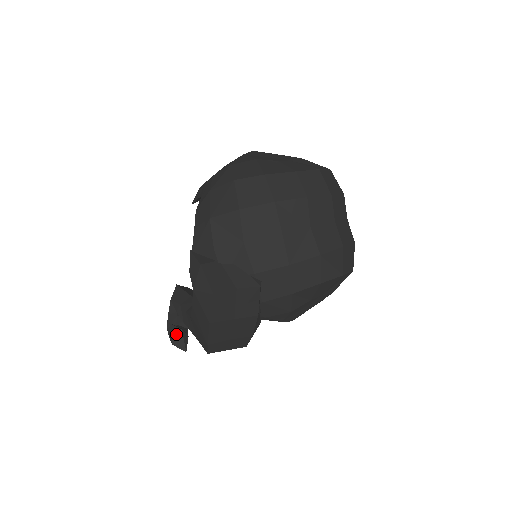
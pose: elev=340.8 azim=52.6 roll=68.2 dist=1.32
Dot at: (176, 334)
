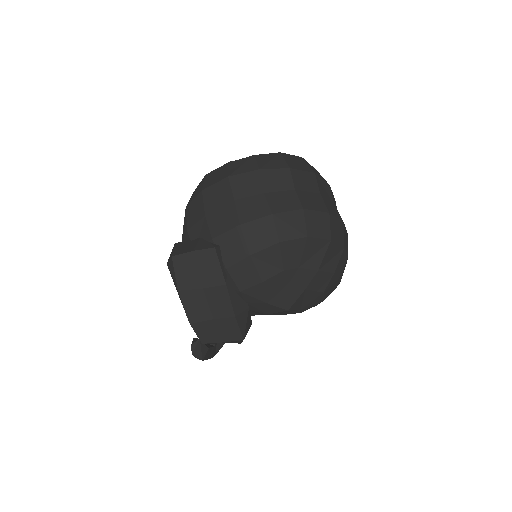
Dot at: (195, 344)
